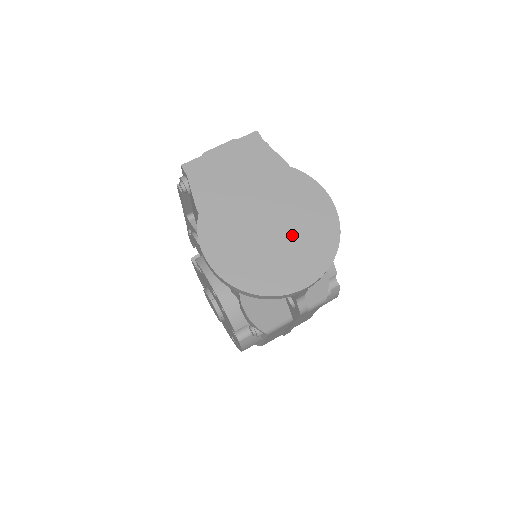
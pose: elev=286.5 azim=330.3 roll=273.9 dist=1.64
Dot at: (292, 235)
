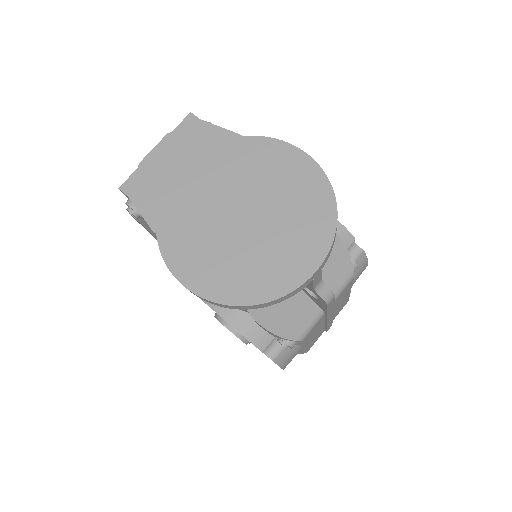
Dot at: (275, 215)
